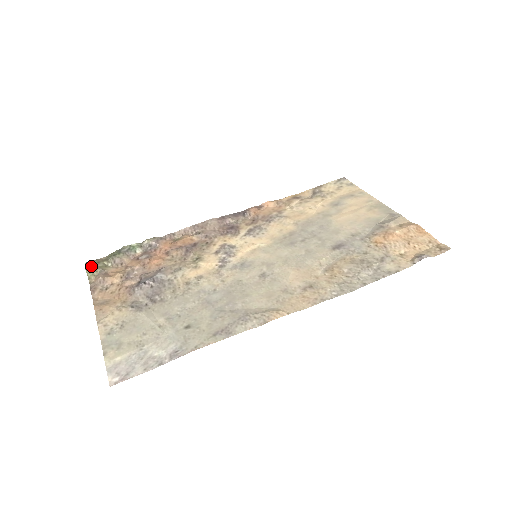
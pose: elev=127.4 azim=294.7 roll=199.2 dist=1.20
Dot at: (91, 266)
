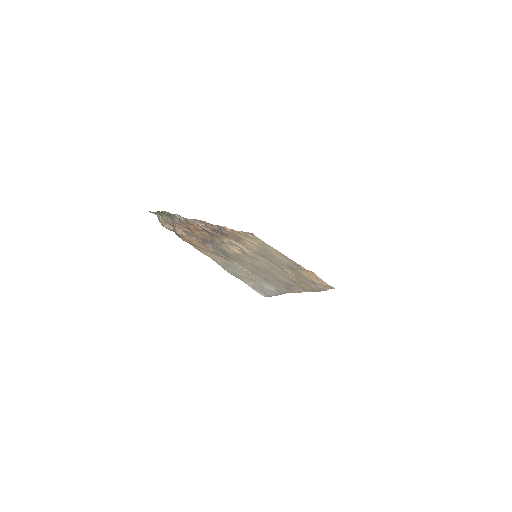
Dot at: (157, 214)
